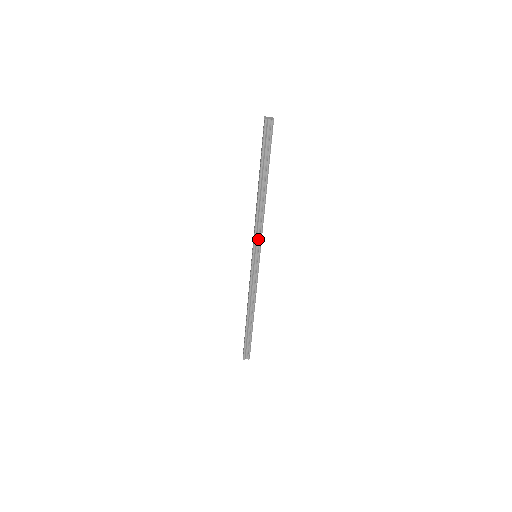
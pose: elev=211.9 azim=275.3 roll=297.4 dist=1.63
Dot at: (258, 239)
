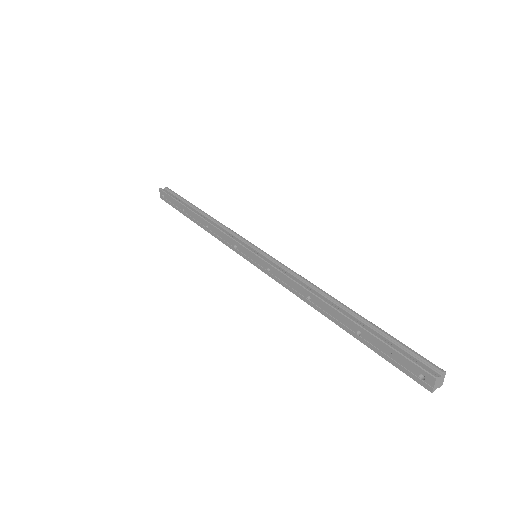
Dot at: occluded
